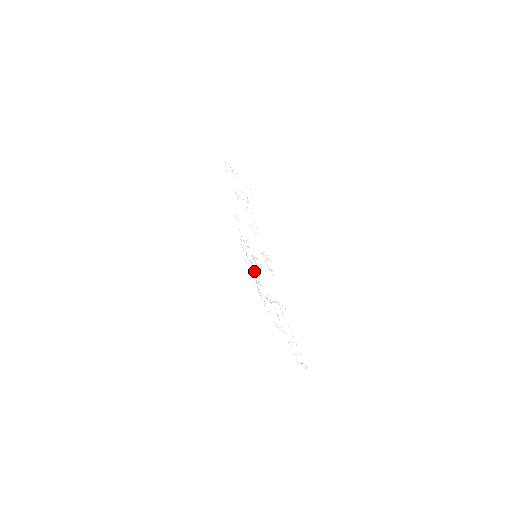
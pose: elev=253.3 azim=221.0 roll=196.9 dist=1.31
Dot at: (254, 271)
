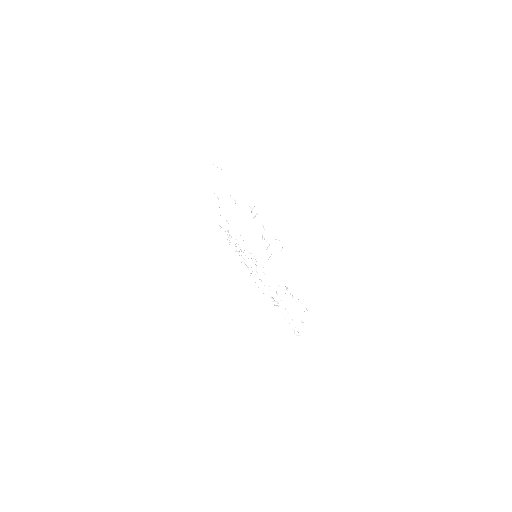
Dot at: (241, 250)
